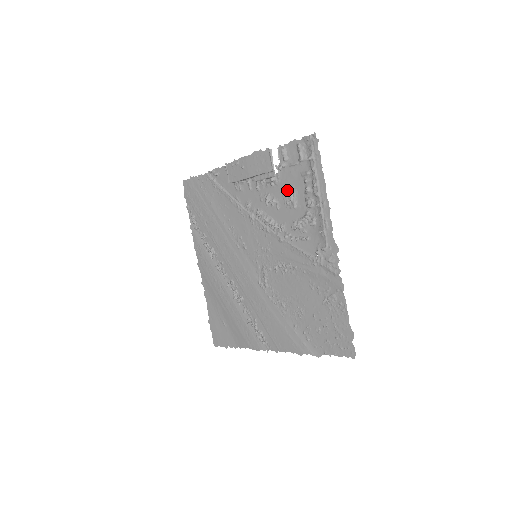
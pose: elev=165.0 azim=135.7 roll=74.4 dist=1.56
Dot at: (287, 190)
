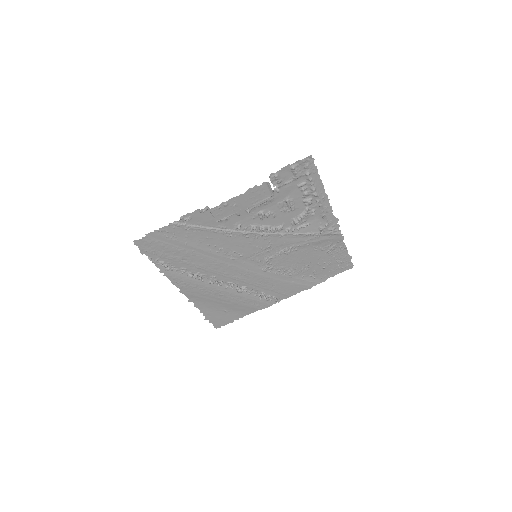
Dot at: (283, 202)
